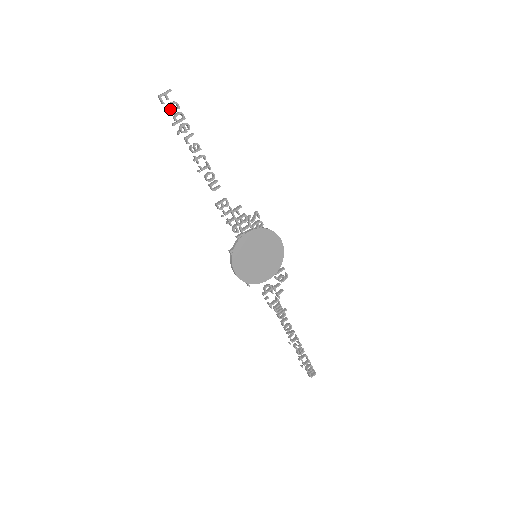
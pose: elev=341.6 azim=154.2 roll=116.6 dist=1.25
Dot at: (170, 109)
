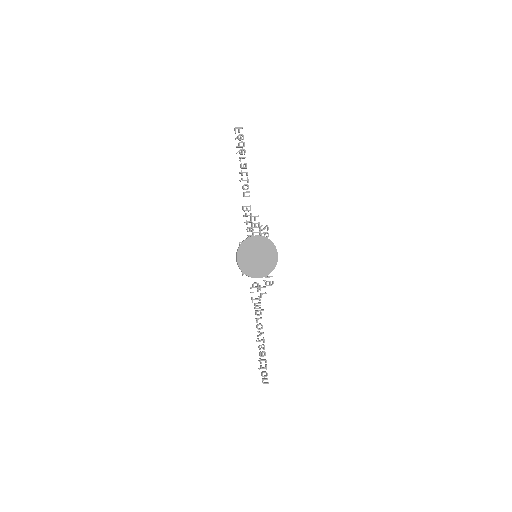
Dot at: (238, 137)
